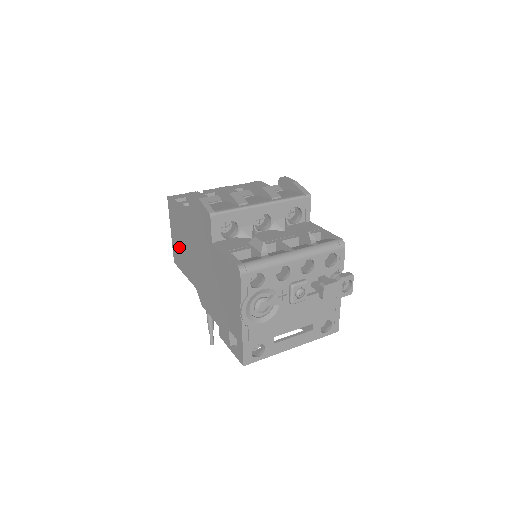
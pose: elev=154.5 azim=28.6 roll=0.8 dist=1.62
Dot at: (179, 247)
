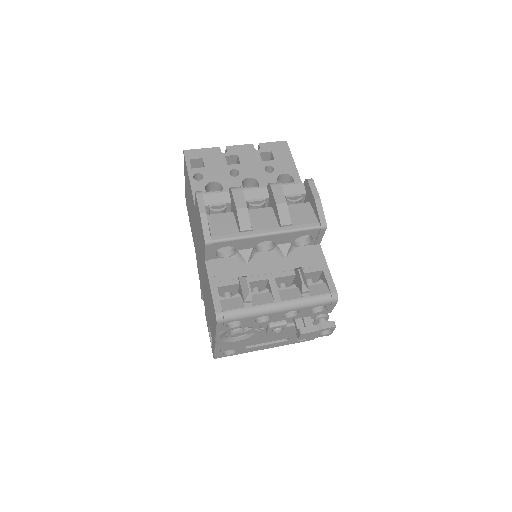
Dot at: (188, 203)
